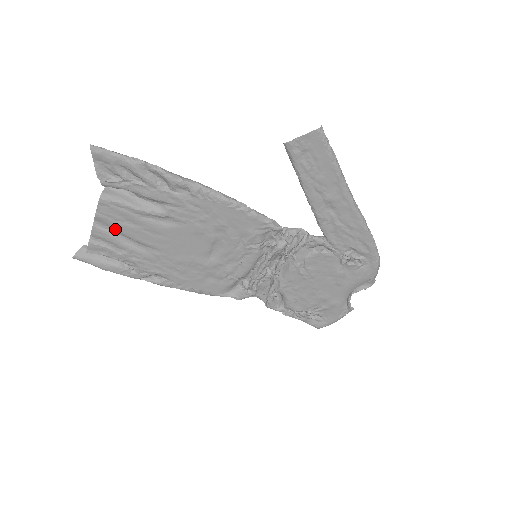
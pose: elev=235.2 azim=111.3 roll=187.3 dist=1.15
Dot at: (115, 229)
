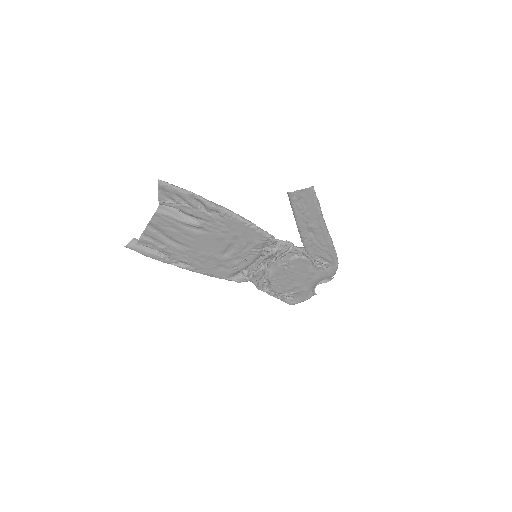
Dot at: (161, 231)
